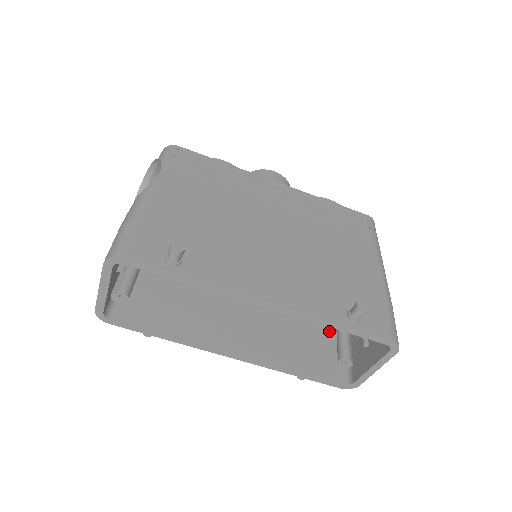
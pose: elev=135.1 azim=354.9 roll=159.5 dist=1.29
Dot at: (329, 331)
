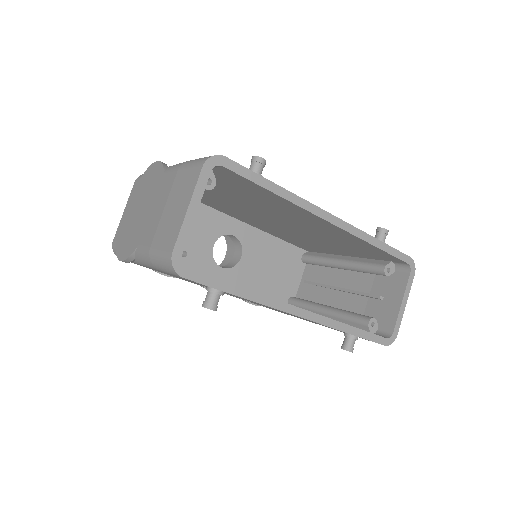
Dot at: occluded
